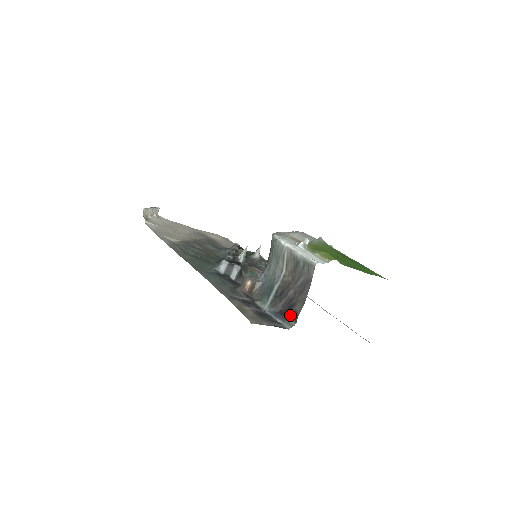
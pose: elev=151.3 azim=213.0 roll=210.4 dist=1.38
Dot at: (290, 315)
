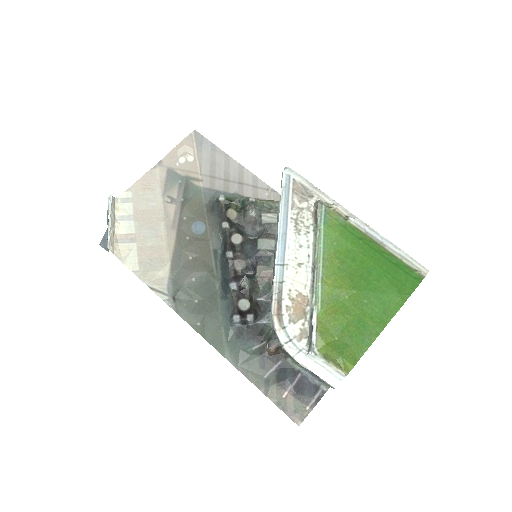
Dot at: occluded
